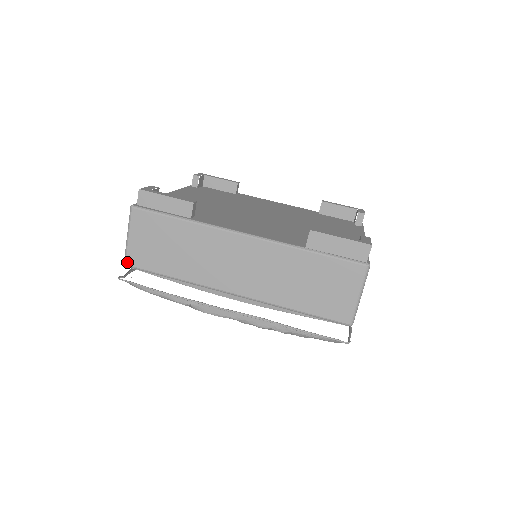
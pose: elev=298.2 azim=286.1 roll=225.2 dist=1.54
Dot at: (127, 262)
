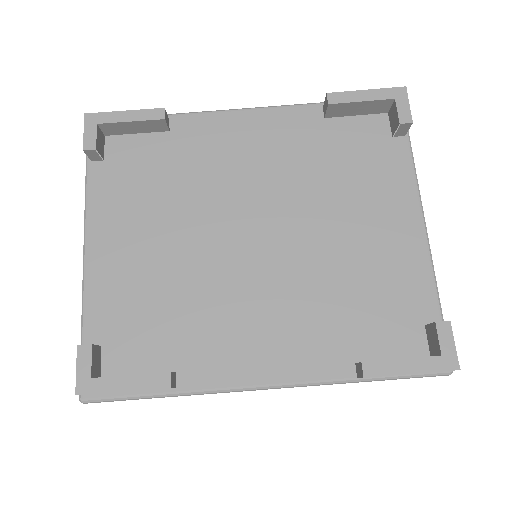
Dot at: occluded
